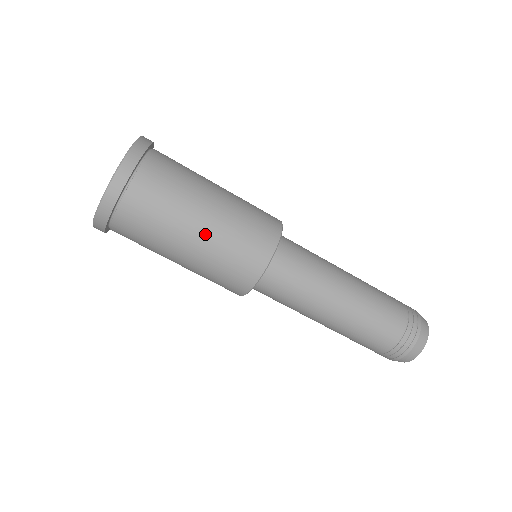
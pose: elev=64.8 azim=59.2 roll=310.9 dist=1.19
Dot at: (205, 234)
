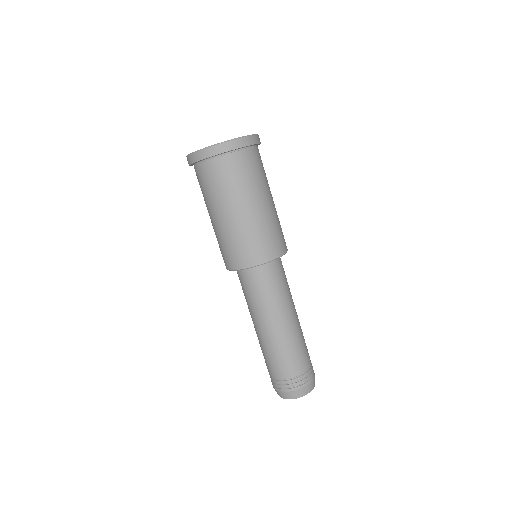
Dot at: (267, 208)
